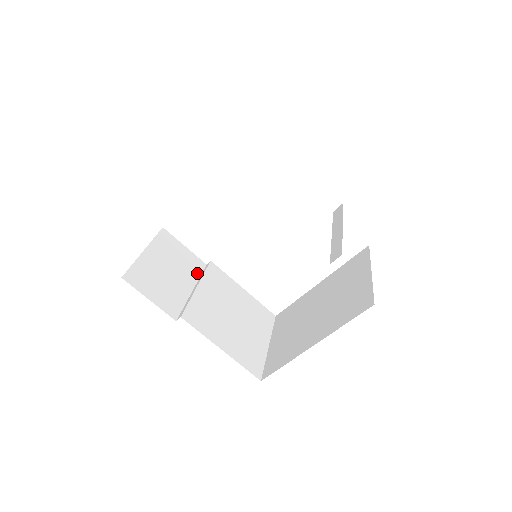
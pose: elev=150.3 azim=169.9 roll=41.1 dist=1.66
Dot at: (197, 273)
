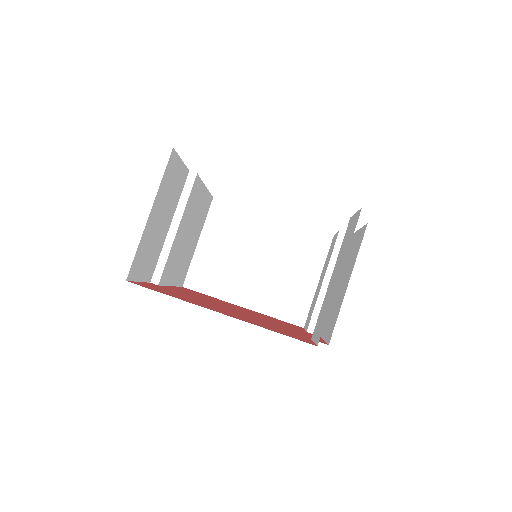
Dot at: (179, 195)
